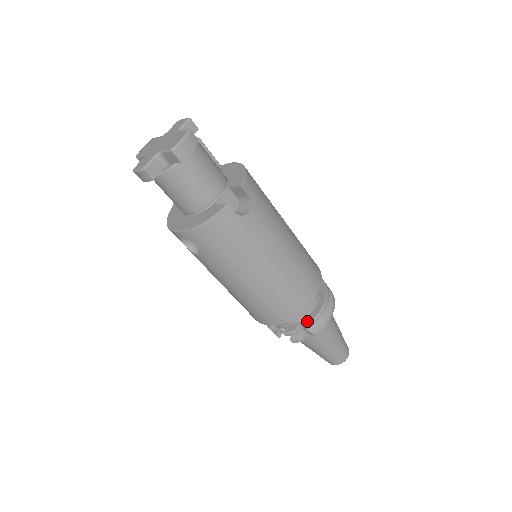
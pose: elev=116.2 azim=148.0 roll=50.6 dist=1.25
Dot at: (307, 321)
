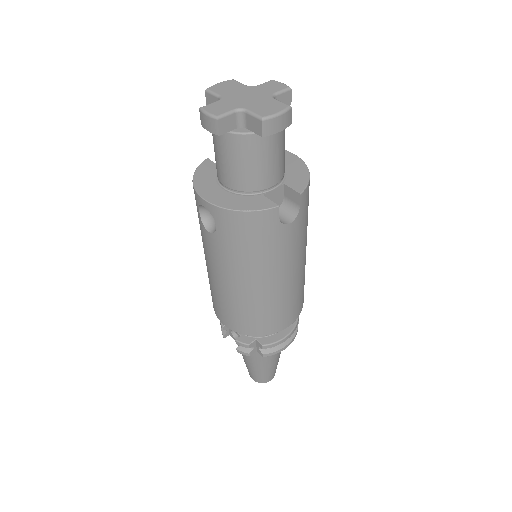
Dot at: (265, 342)
